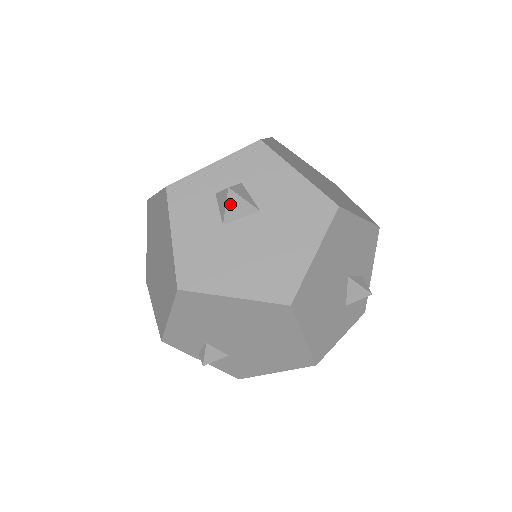
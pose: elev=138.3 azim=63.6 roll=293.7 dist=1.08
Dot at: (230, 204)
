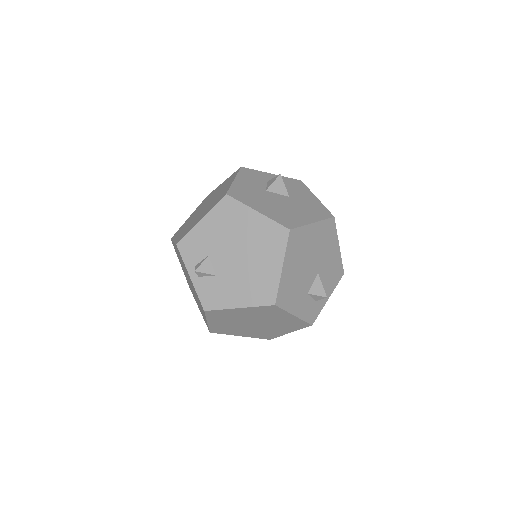
Dot at: (276, 183)
